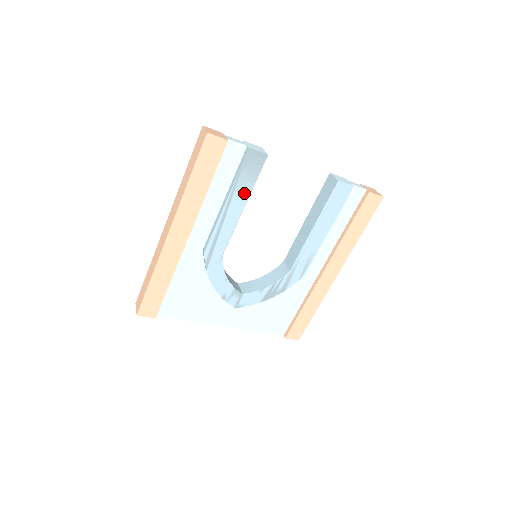
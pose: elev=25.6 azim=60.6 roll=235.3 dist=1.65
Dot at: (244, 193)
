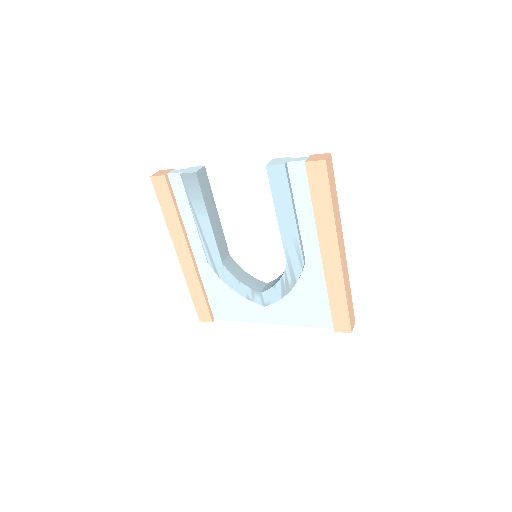
Dot at: (202, 208)
